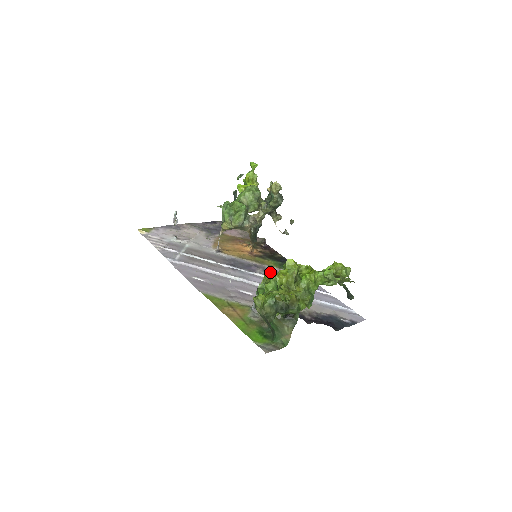
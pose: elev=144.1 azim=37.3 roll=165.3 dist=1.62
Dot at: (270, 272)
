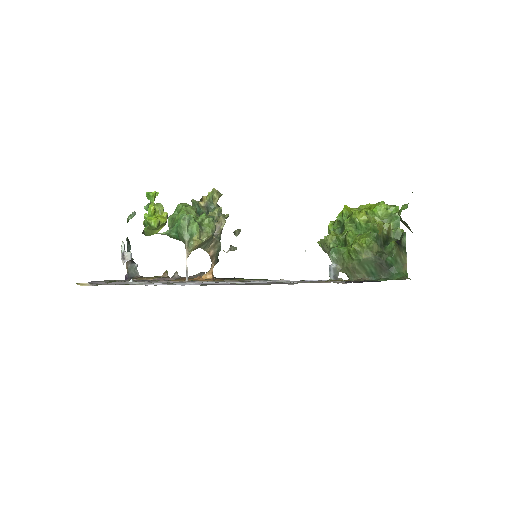
Dot at: occluded
